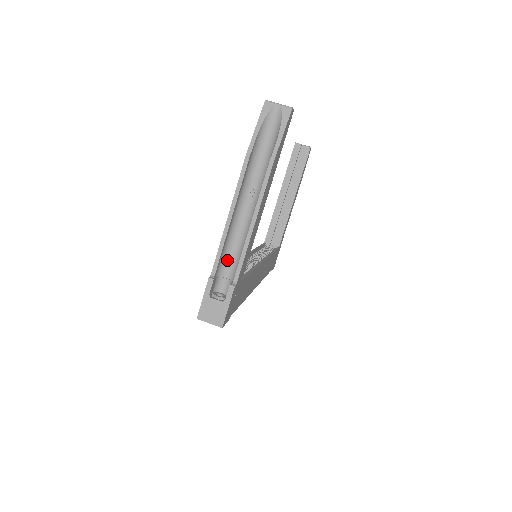
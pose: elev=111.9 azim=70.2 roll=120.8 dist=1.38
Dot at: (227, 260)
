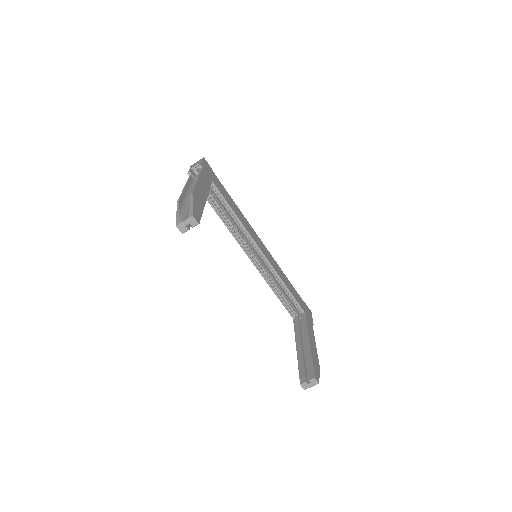
Dot at: occluded
